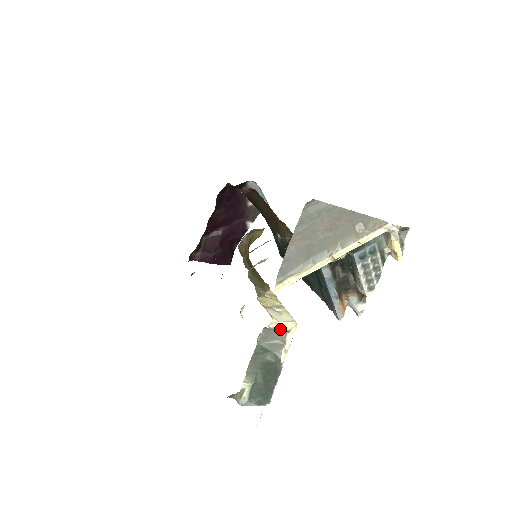
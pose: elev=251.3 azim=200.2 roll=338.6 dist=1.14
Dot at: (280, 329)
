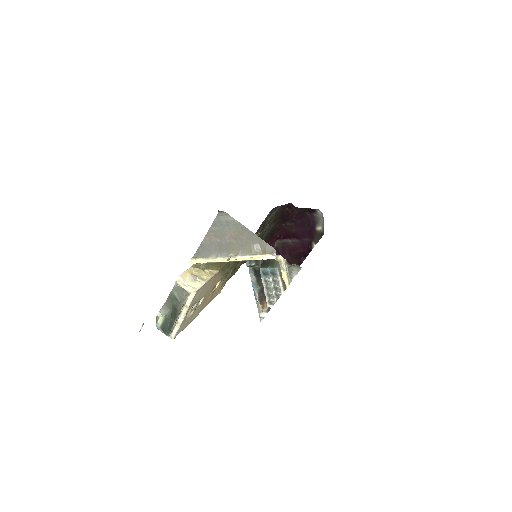
Dot at: (183, 288)
